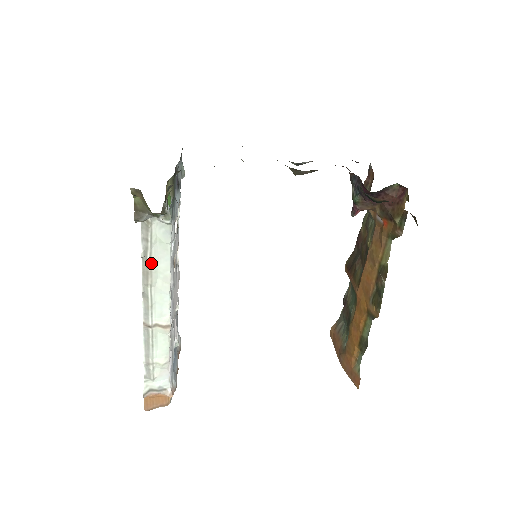
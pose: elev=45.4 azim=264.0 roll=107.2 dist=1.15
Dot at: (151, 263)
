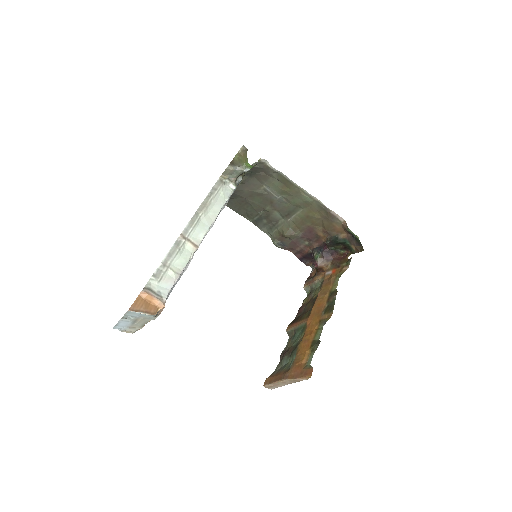
Dot at: (211, 202)
